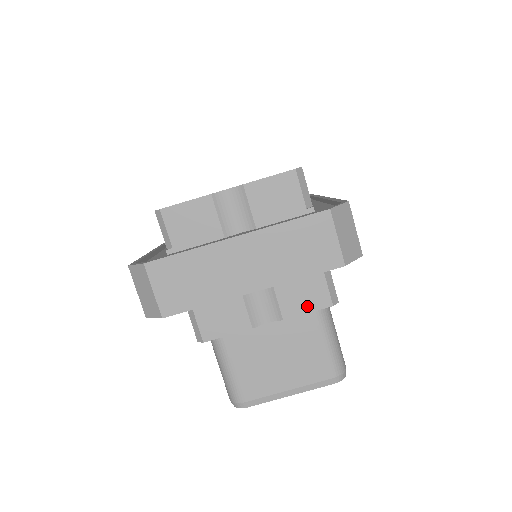
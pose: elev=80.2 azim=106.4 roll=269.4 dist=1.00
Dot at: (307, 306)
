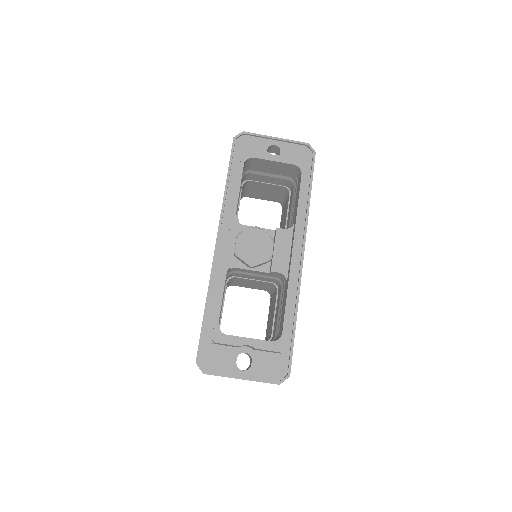
Dot at: occluded
